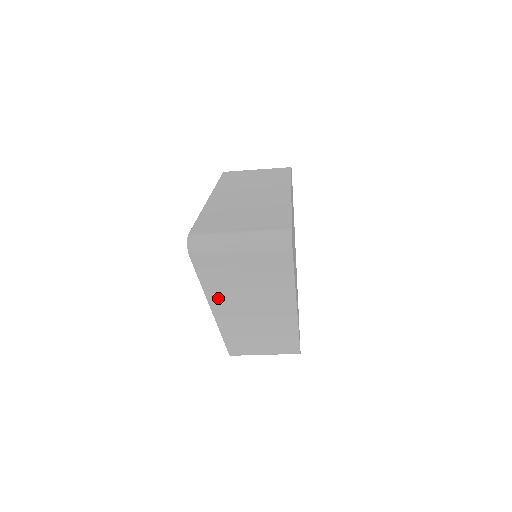
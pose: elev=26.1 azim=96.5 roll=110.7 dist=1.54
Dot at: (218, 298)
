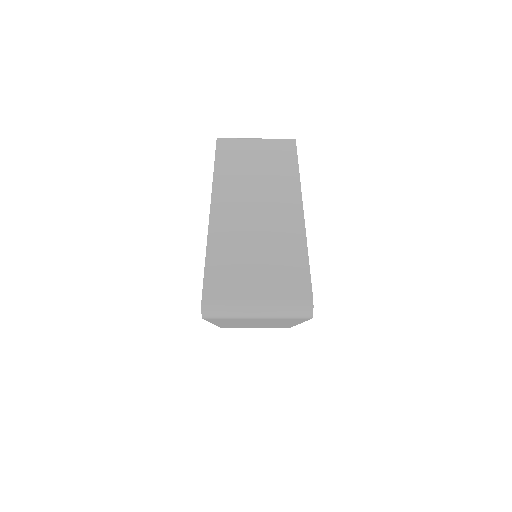
Dot at: occluded
